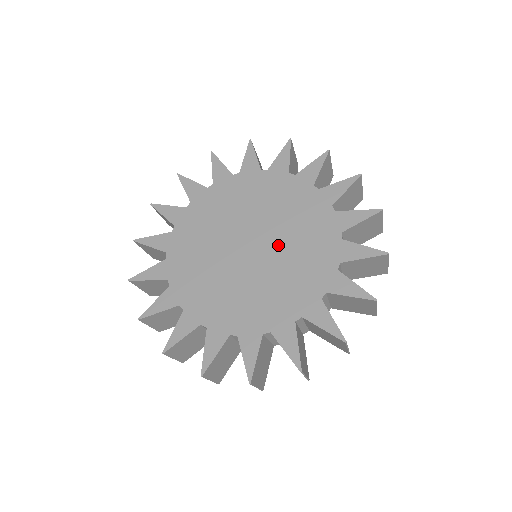
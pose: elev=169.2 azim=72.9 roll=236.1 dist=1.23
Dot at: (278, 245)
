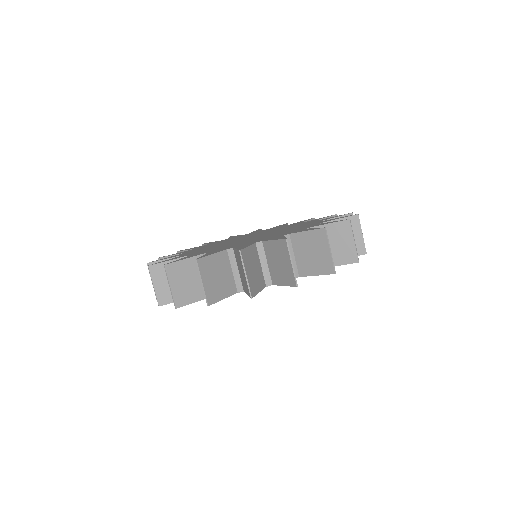
Dot at: (273, 232)
